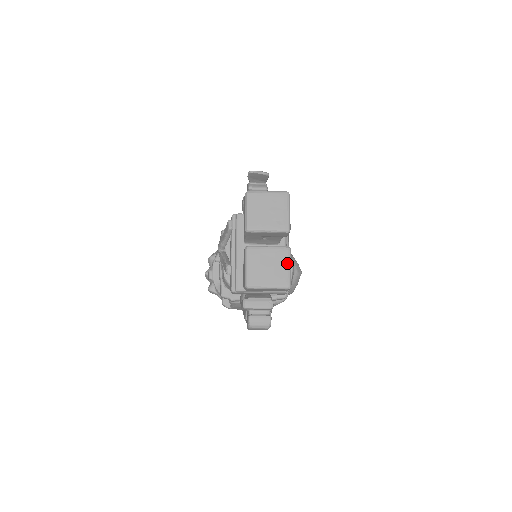
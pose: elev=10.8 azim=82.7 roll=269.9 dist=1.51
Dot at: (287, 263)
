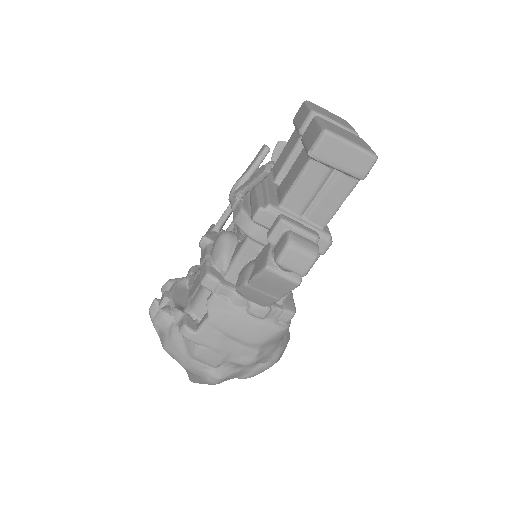
Dot at: (366, 144)
